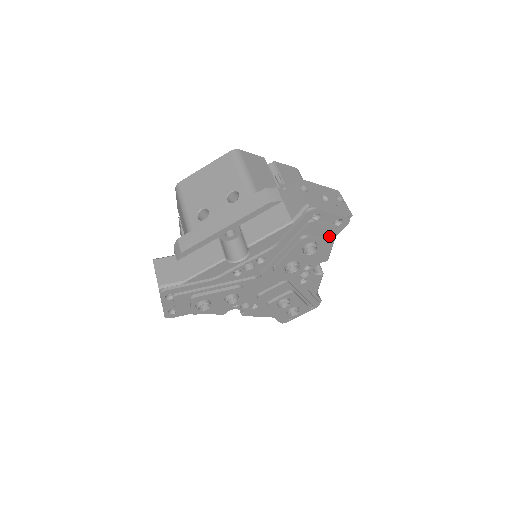
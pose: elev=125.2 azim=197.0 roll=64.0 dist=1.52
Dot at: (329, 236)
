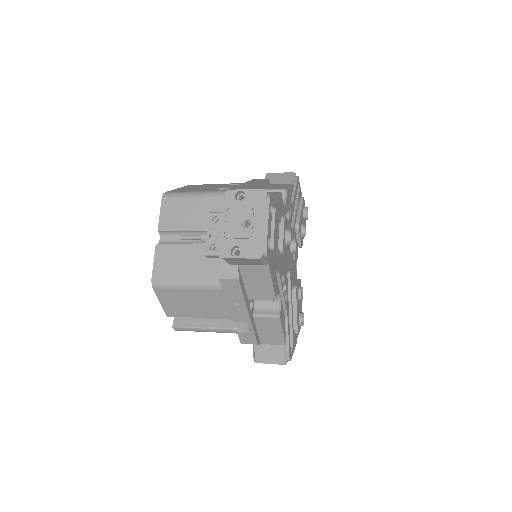
Dot at: occluded
